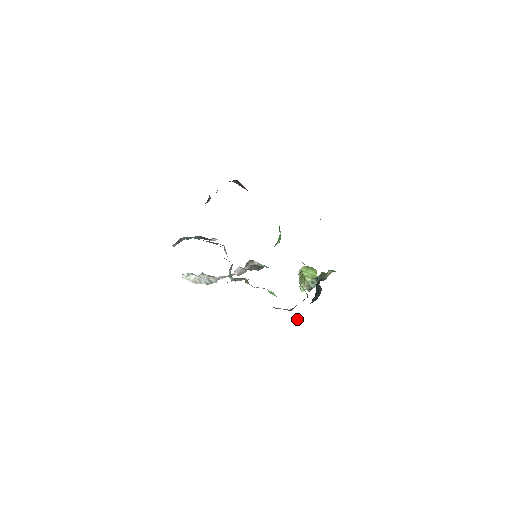
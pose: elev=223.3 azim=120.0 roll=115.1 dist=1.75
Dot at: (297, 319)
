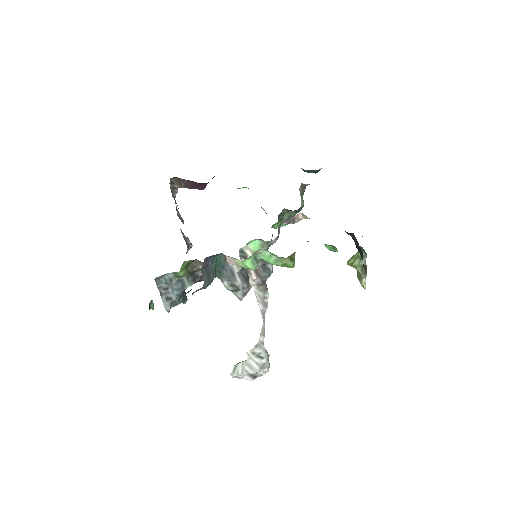
Dot at: occluded
